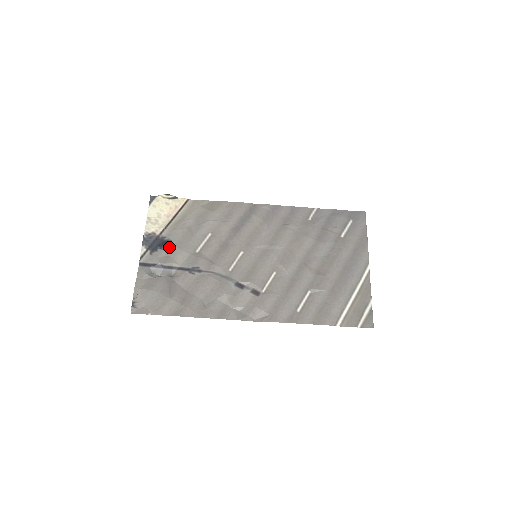
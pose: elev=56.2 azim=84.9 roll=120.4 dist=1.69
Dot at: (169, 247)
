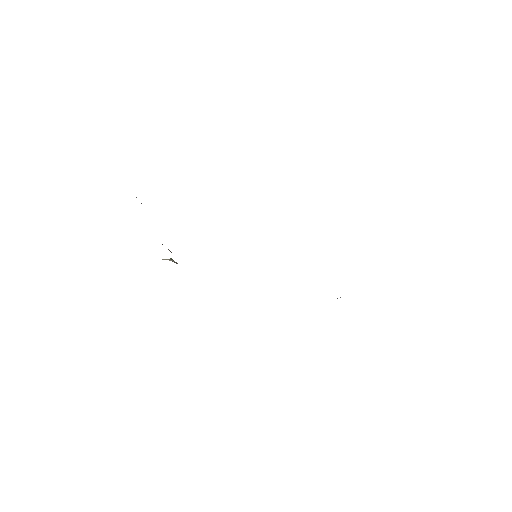
Dot at: occluded
